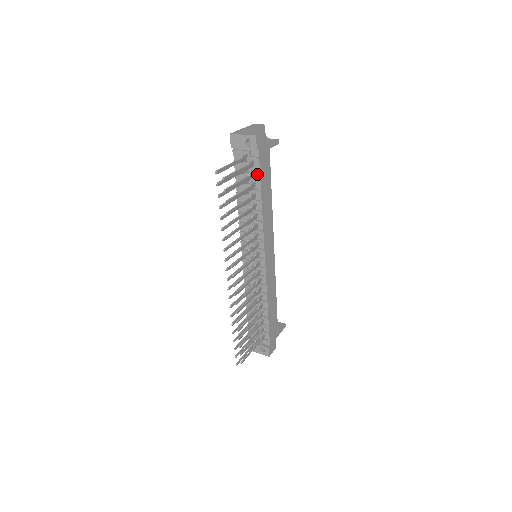
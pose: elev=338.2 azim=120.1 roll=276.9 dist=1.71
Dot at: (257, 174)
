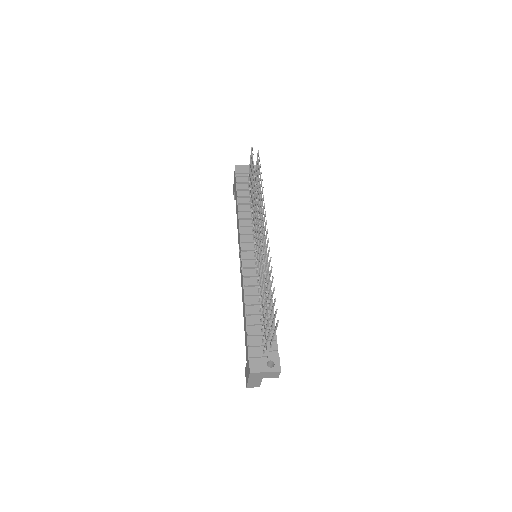
Dot at: occluded
